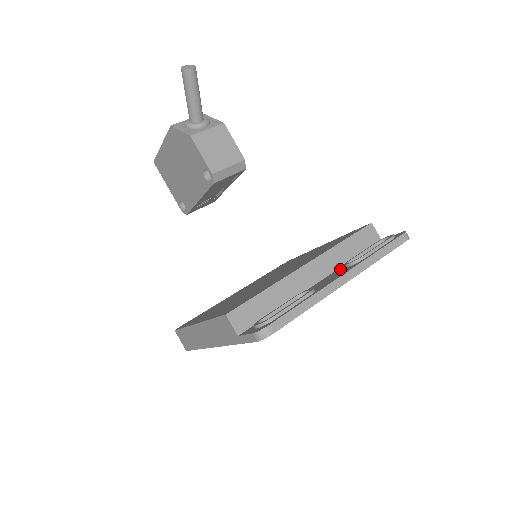
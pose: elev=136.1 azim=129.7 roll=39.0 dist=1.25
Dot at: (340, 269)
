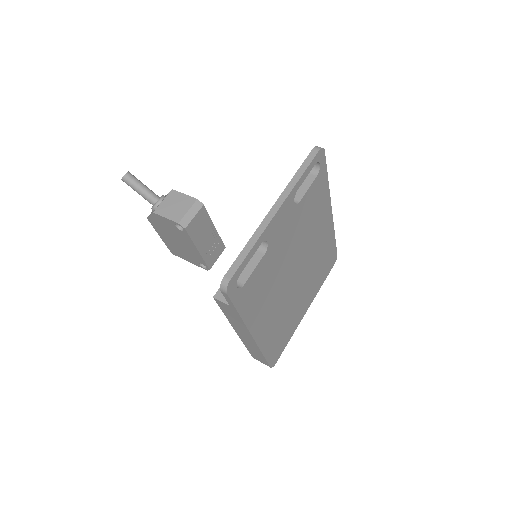
Dot at: occluded
